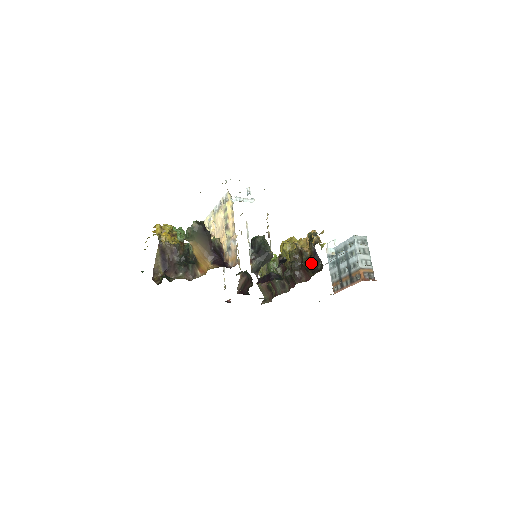
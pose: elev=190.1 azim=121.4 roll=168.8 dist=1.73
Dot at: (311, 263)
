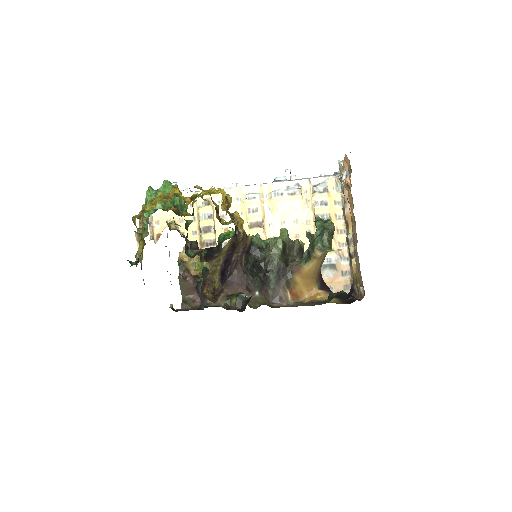
Dot at: occluded
